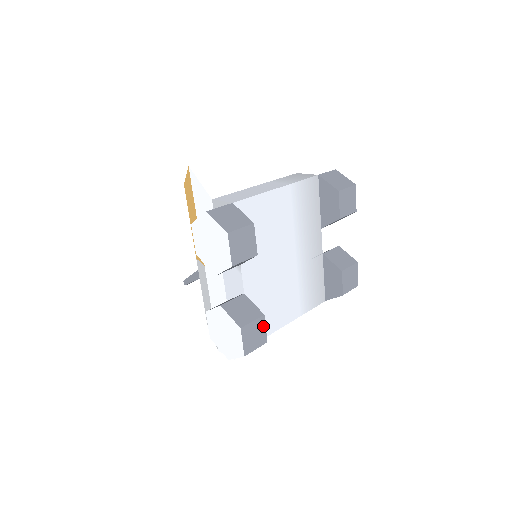
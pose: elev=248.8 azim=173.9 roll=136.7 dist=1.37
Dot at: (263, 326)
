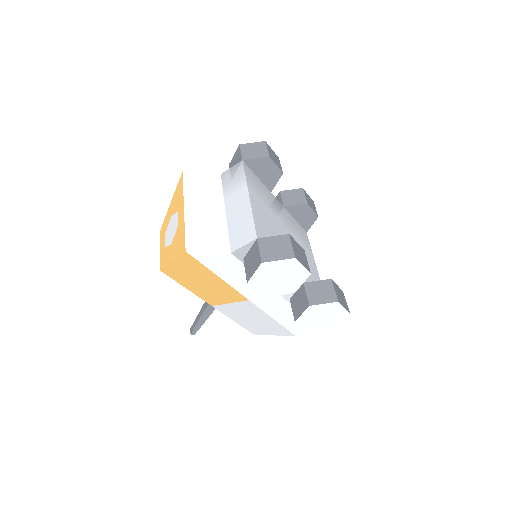
Dot at: (336, 286)
